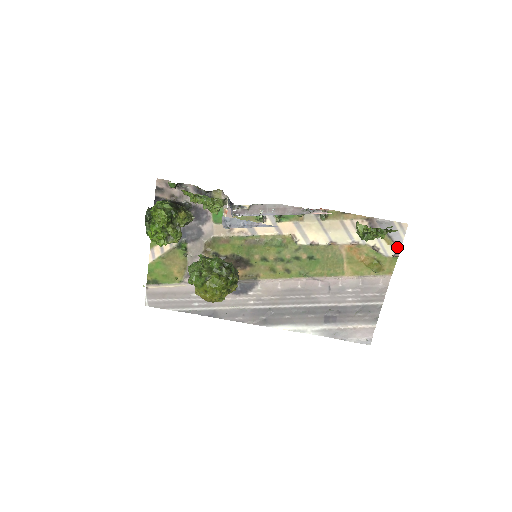
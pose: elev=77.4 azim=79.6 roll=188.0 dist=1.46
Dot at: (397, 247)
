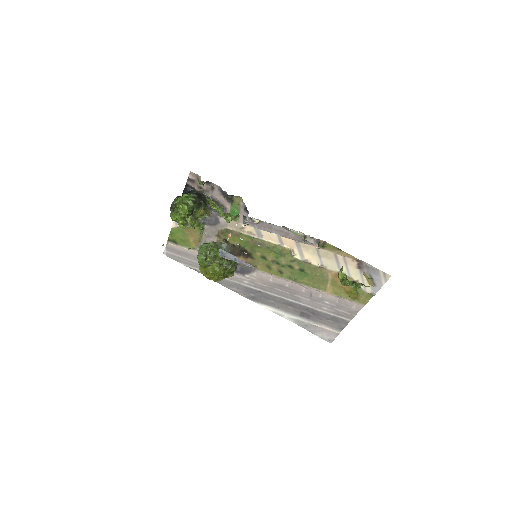
Dot at: (376, 288)
